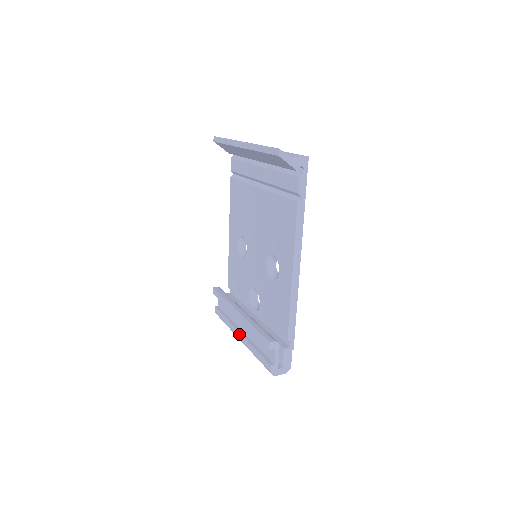
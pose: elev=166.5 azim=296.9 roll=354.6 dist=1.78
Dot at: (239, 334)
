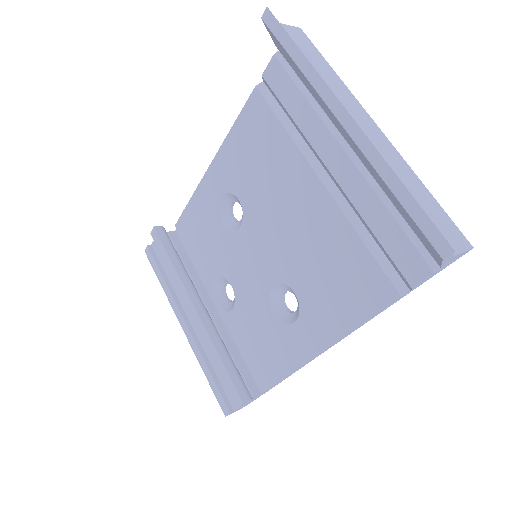
Dot at: (184, 324)
